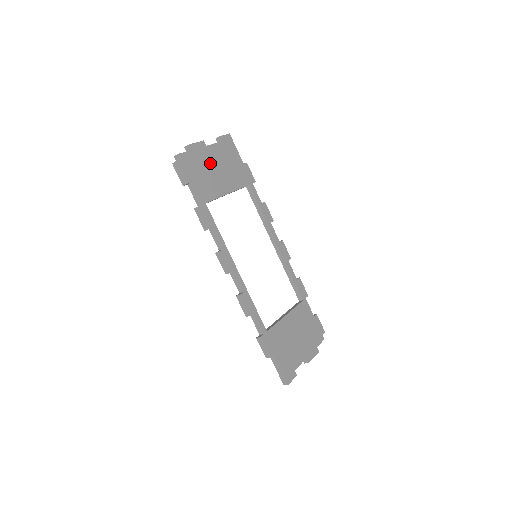
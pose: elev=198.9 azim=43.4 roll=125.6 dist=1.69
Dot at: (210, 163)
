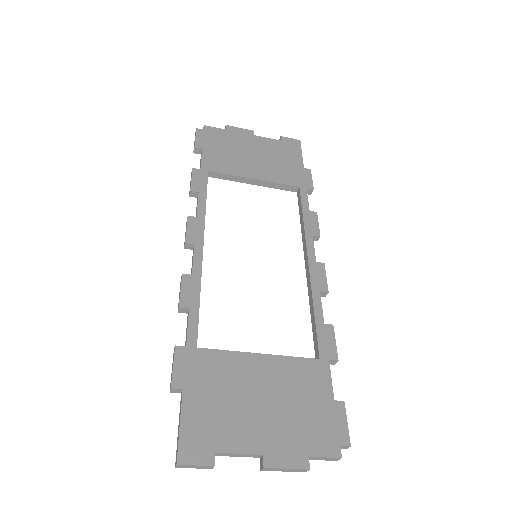
Dot at: (247, 148)
